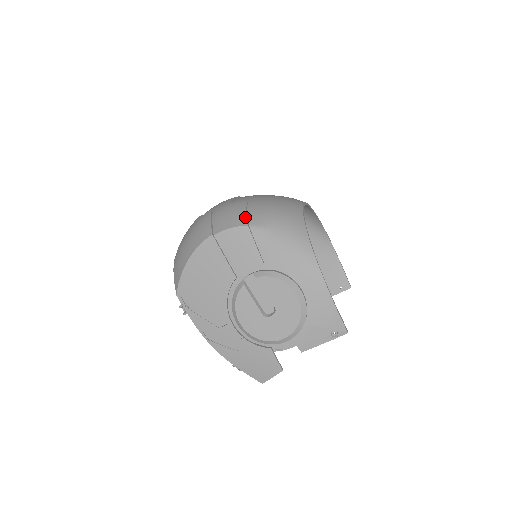
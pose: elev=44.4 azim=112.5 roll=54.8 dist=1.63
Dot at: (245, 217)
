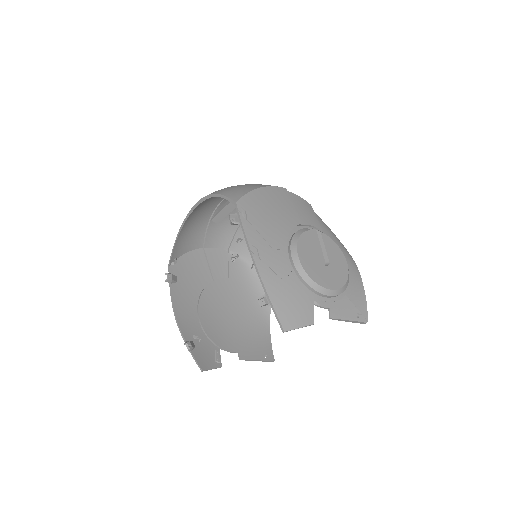
Dot at: occluded
